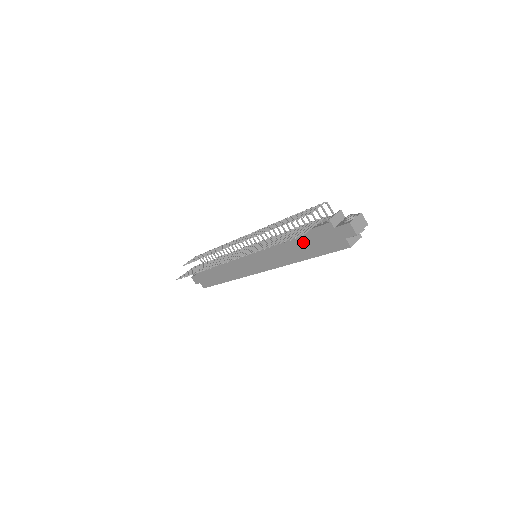
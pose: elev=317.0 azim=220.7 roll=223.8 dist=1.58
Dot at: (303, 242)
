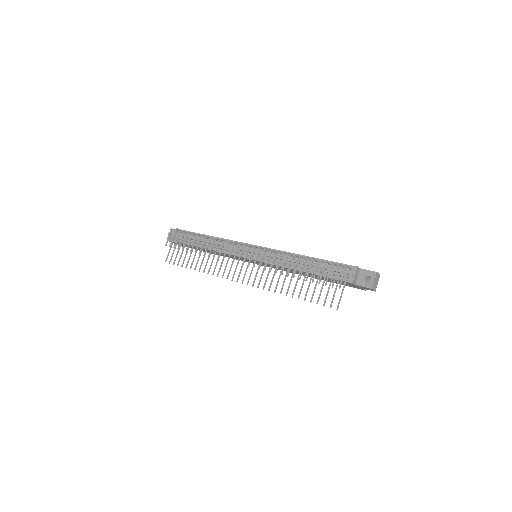
Dot at: (319, 277)
